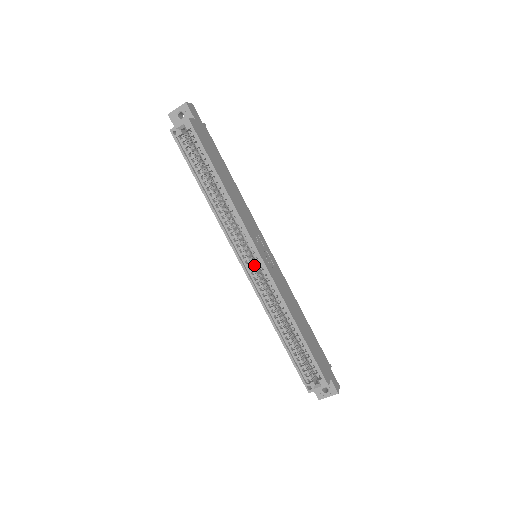
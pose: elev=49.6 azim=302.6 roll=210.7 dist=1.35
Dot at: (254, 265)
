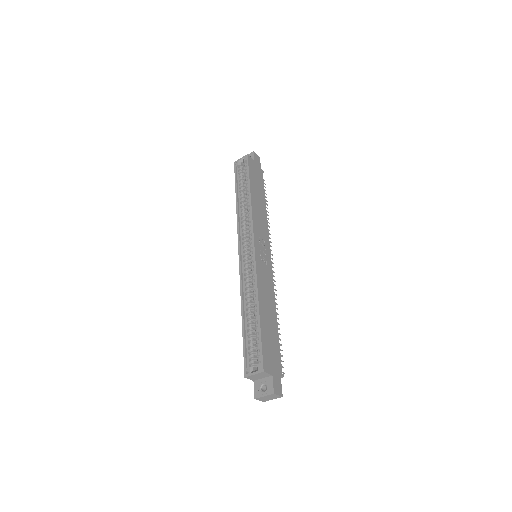
Dot at: (249, 257)
